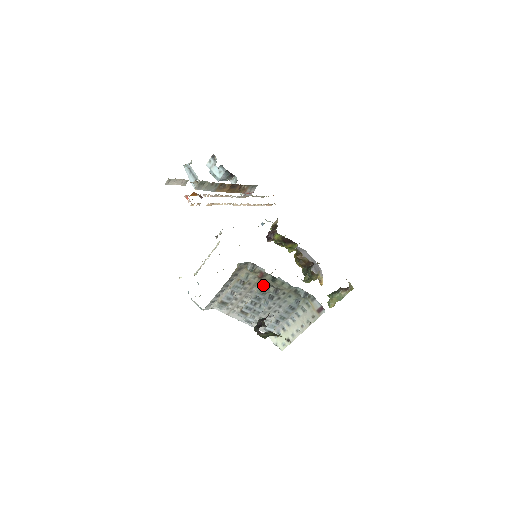
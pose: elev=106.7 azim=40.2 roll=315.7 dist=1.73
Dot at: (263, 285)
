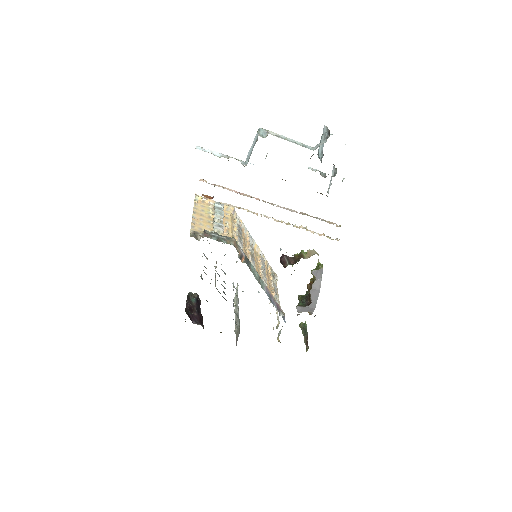
Dot at: occluded
